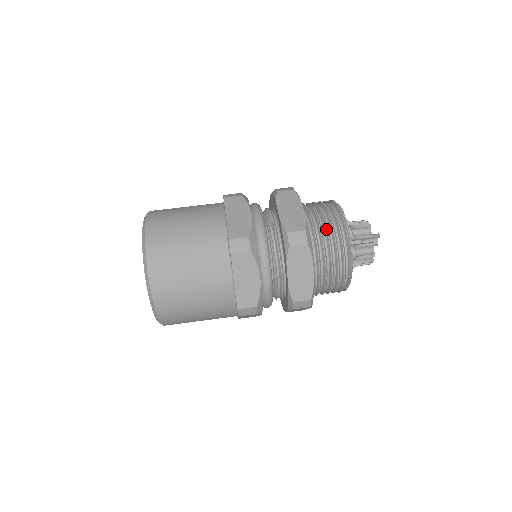
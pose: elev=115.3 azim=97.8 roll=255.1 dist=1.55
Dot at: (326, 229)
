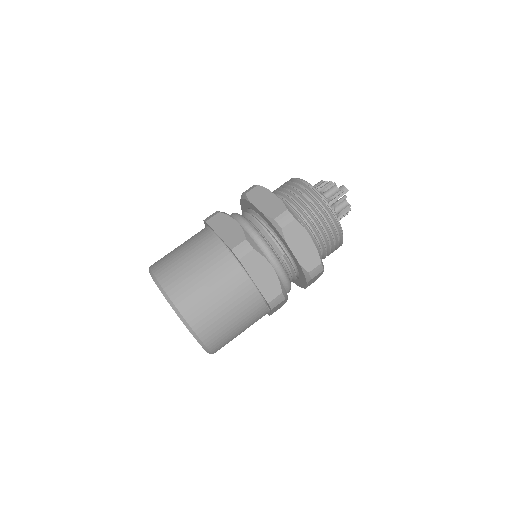
Dot at: (327, 239)
